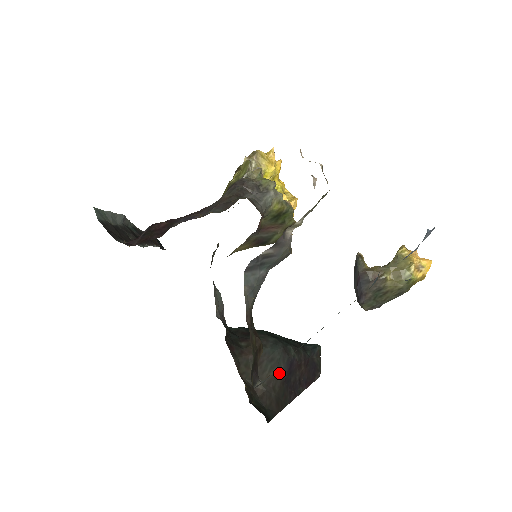
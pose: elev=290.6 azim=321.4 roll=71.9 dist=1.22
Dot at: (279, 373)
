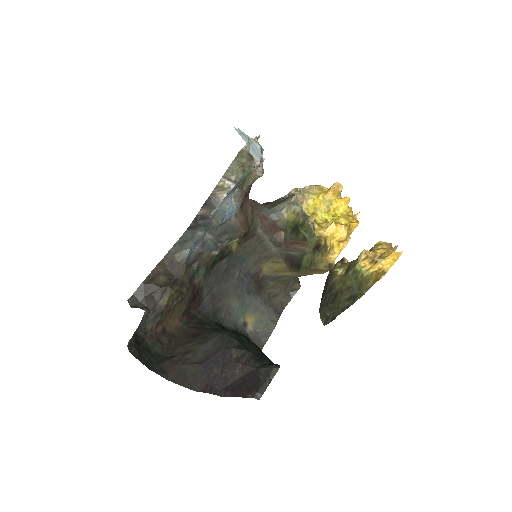
Dot at: (202, 352)
